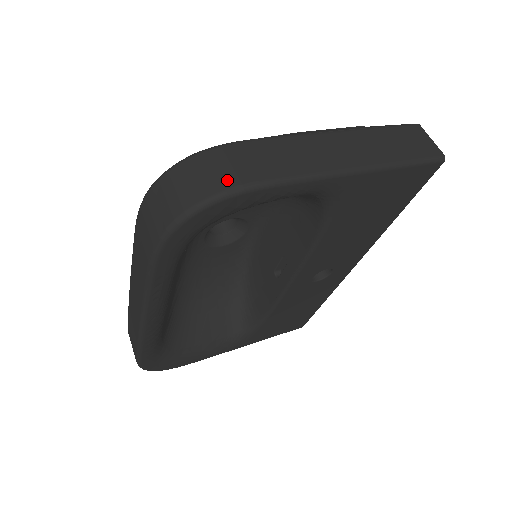
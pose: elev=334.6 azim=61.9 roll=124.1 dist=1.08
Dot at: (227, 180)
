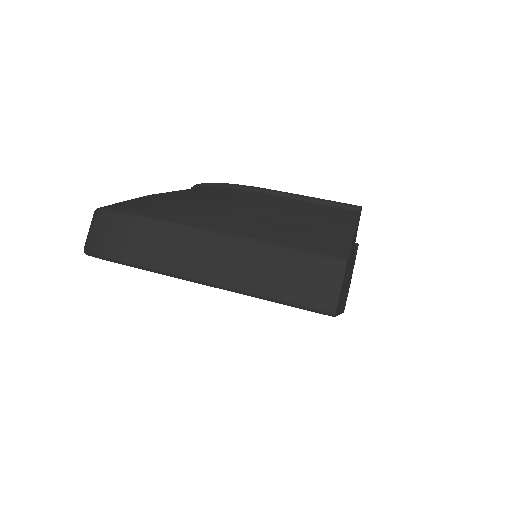
Dot at: (105, 246)
